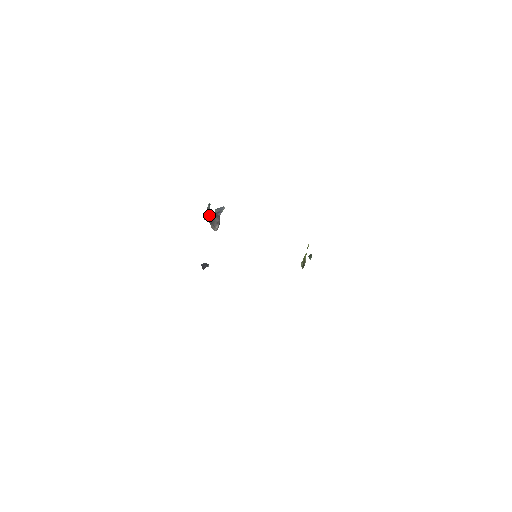
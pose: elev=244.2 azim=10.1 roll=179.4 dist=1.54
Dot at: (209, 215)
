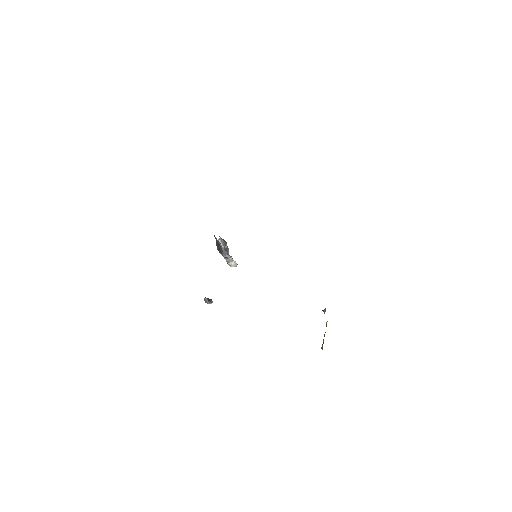
Dot at: occluded
